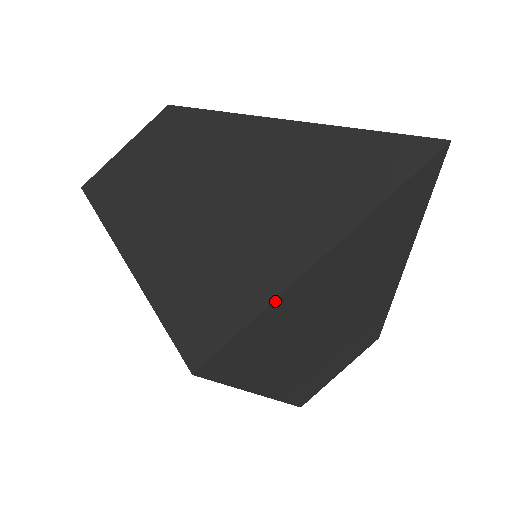
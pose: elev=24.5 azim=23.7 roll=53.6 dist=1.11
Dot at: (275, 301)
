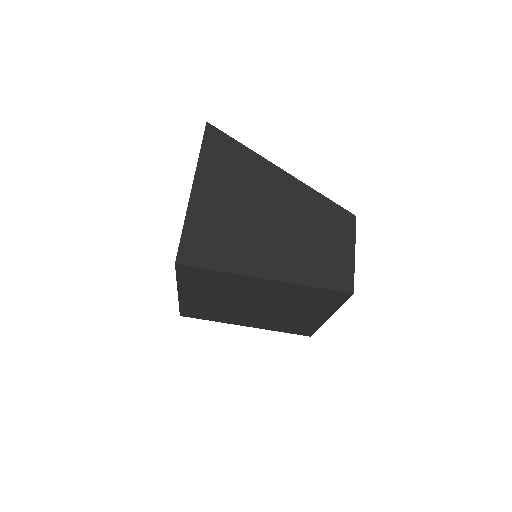
Dot at: (188, 213)
